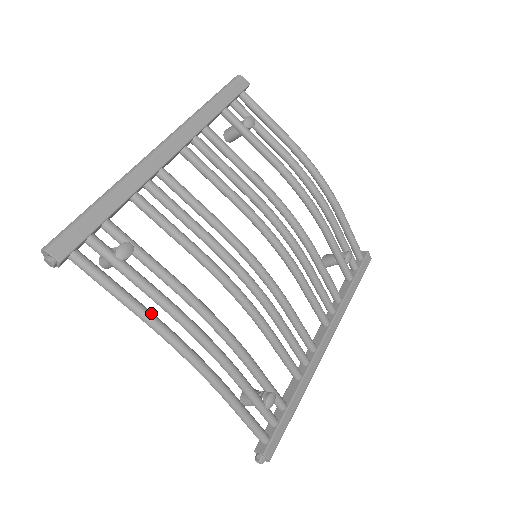
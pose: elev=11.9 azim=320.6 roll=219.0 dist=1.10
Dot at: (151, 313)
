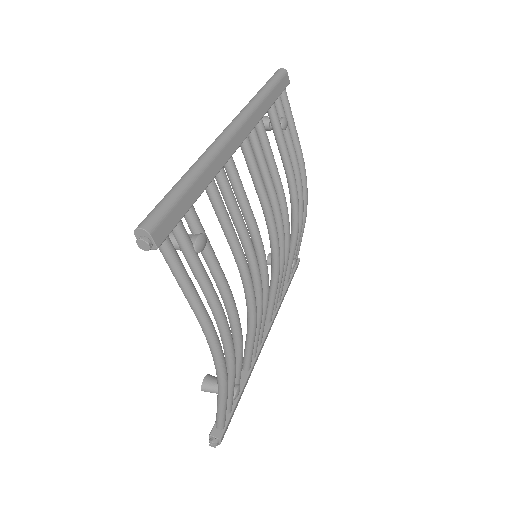
Dot at: occluded
